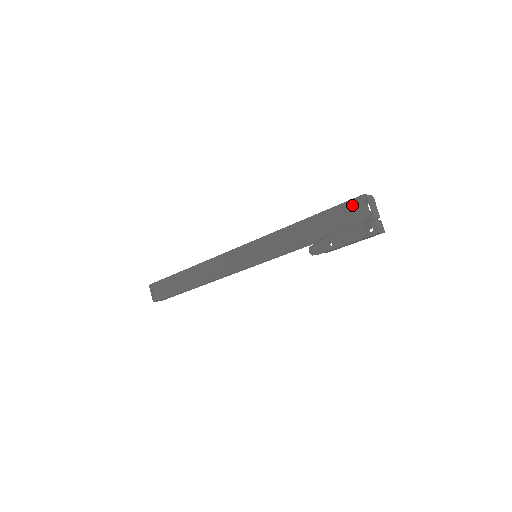
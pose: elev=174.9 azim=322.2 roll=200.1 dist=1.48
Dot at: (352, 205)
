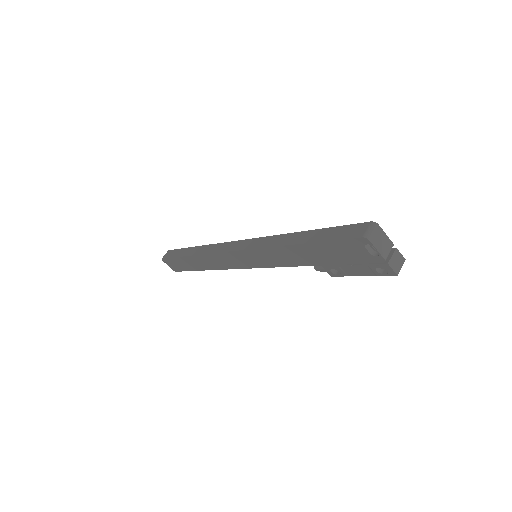
Dot at: (351, 245)
